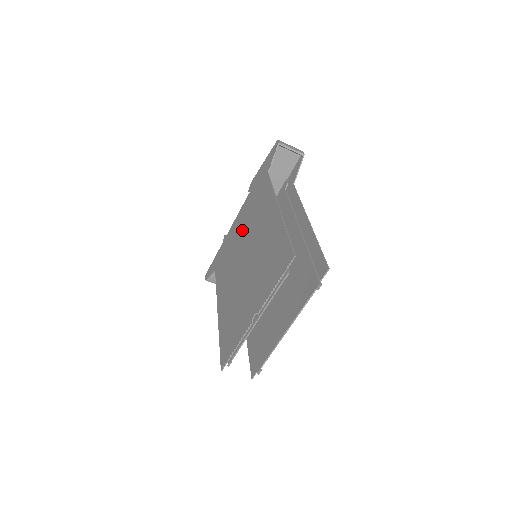
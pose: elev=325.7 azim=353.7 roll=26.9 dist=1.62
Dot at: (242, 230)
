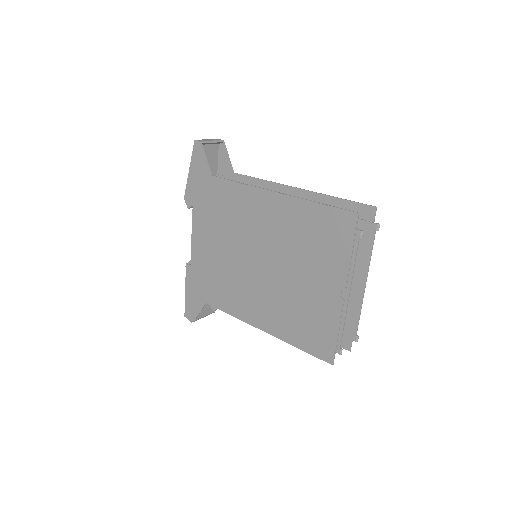
Dot at: (221, 244)
